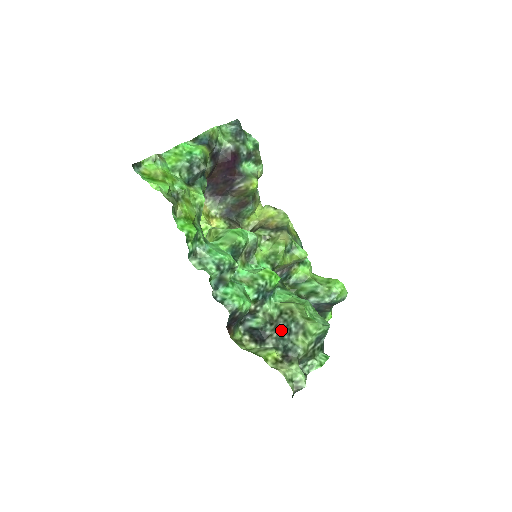
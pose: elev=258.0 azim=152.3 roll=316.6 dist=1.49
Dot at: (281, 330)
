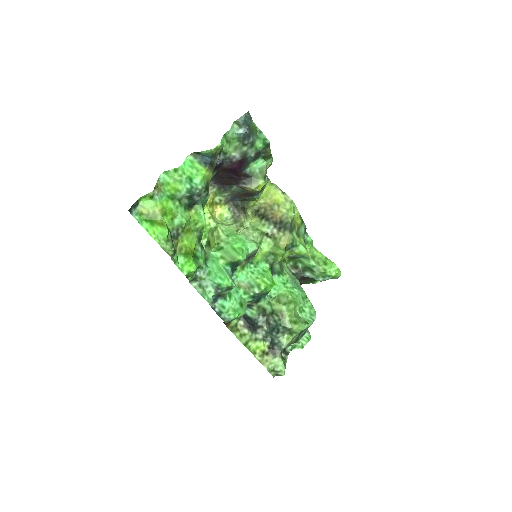
Dot at: (271, 327)
